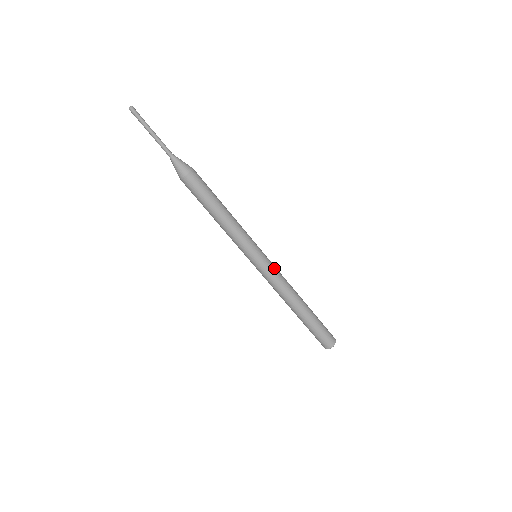
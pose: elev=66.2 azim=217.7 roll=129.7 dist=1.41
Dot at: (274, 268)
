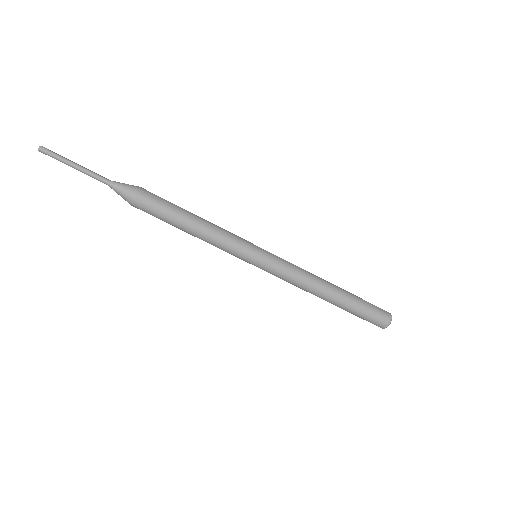
Dot at: (282, 259)
